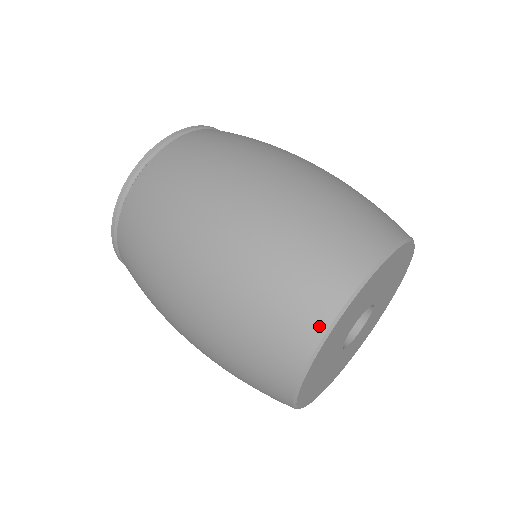
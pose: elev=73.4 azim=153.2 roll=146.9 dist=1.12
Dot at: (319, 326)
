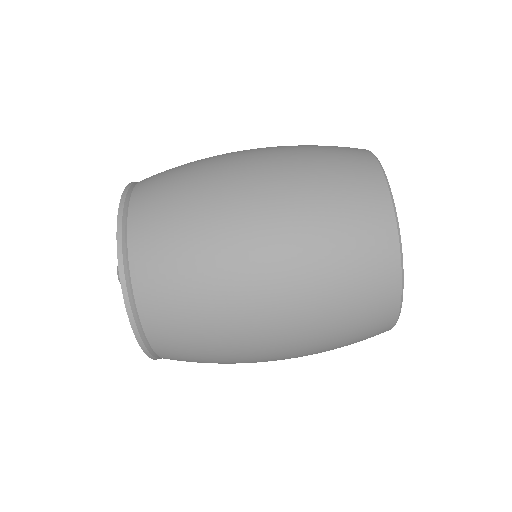
Dot at: (395, 294)
